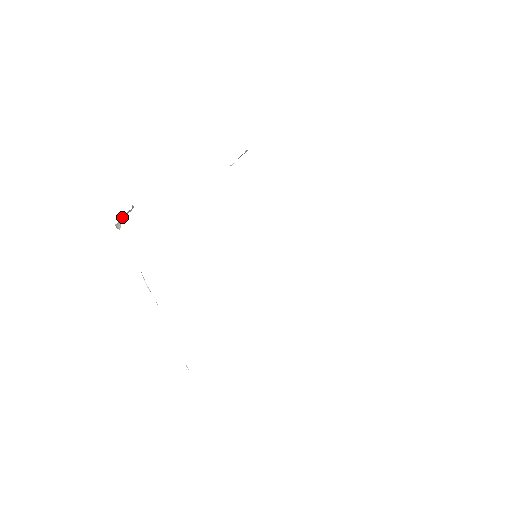
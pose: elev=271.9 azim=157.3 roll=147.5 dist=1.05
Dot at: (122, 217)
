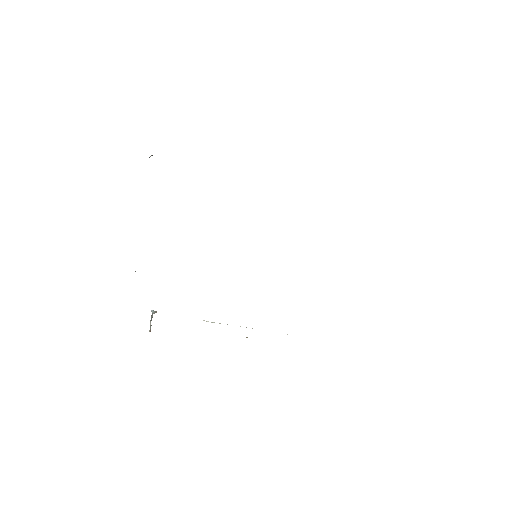
Dot at: (150, 321)
